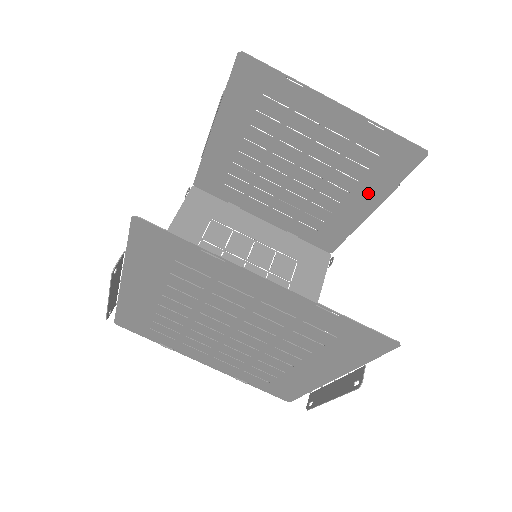
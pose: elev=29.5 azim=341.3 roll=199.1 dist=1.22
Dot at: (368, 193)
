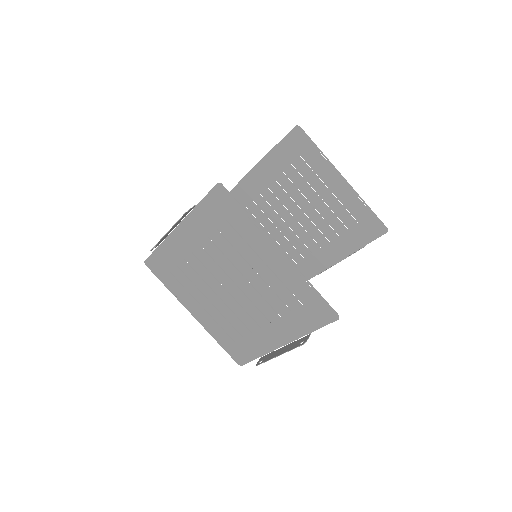
Dot at: (342, 246)
